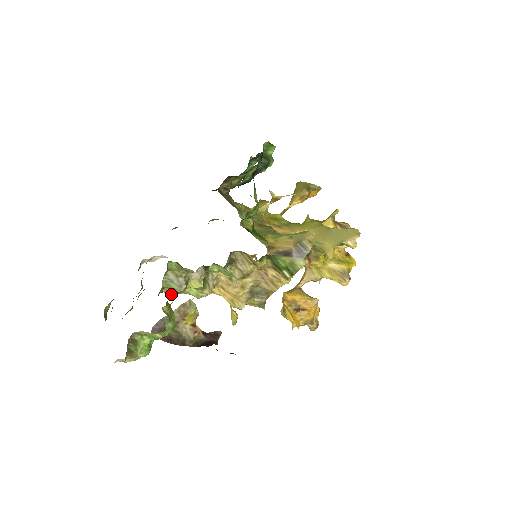
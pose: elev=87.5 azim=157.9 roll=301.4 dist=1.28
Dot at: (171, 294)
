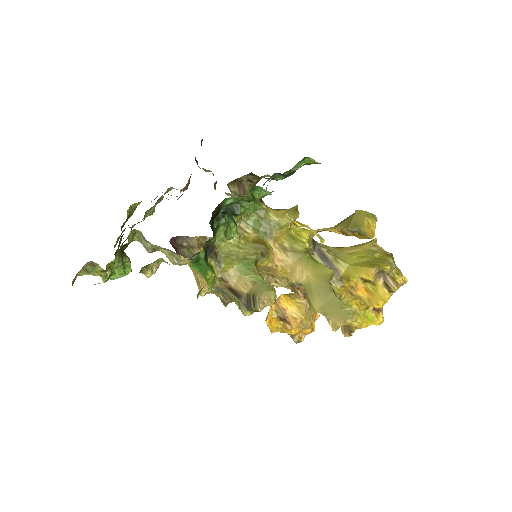
Dot at: occluded
